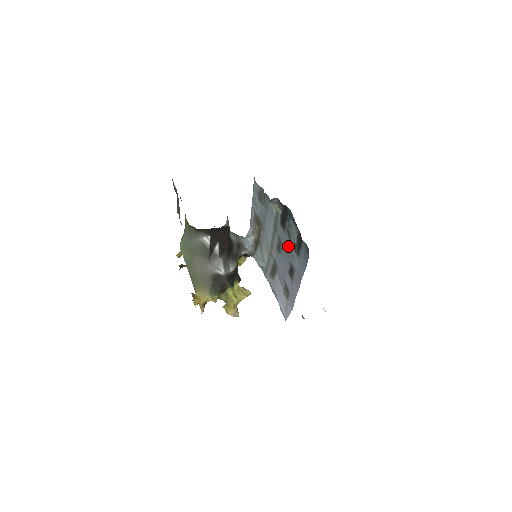
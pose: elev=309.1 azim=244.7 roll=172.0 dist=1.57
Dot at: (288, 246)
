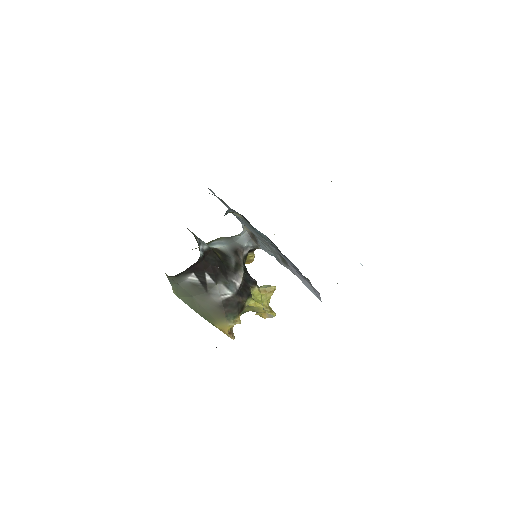
Dot at: occluded
